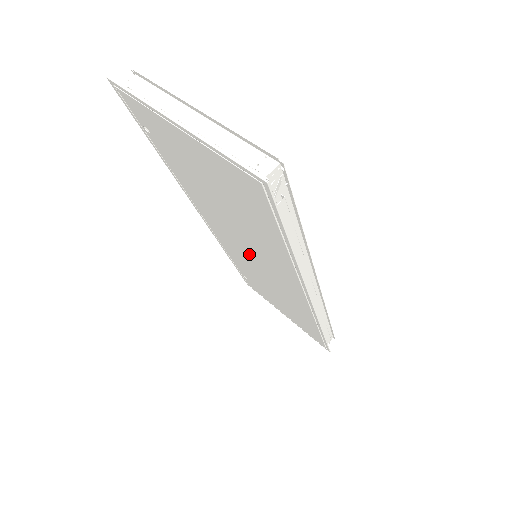
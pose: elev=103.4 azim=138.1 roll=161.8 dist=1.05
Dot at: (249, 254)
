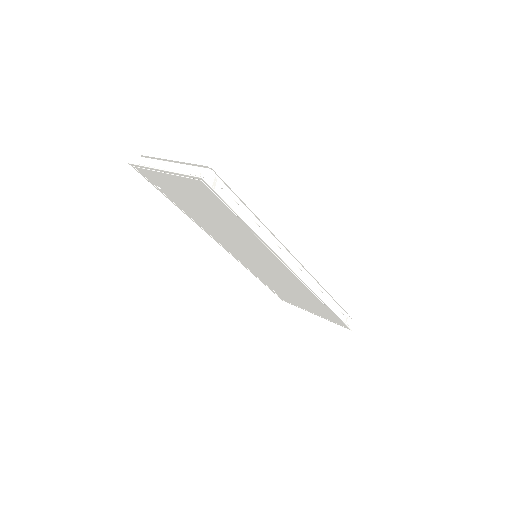
Dot at: (251, 256)
